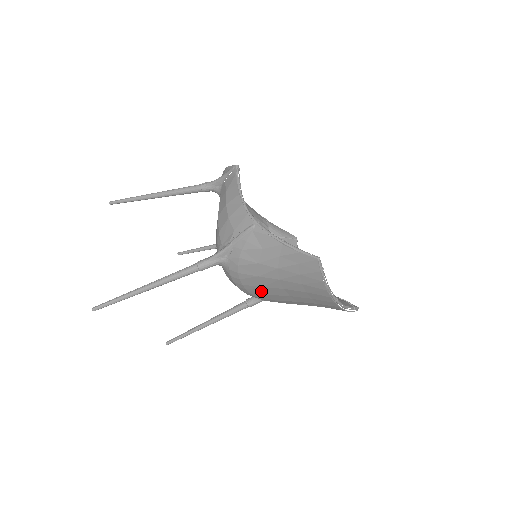
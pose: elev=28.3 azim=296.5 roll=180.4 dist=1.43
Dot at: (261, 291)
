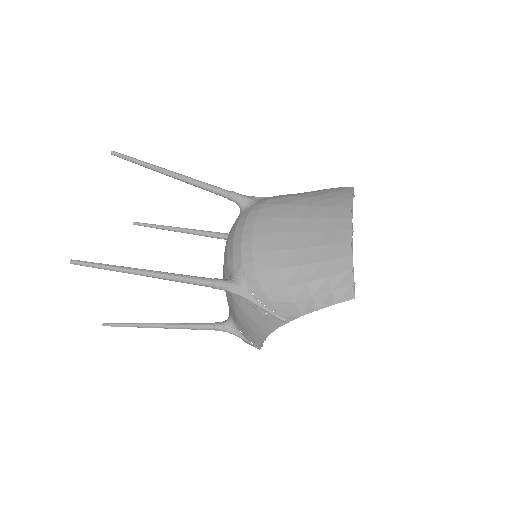
Dot at: (271, 226)
